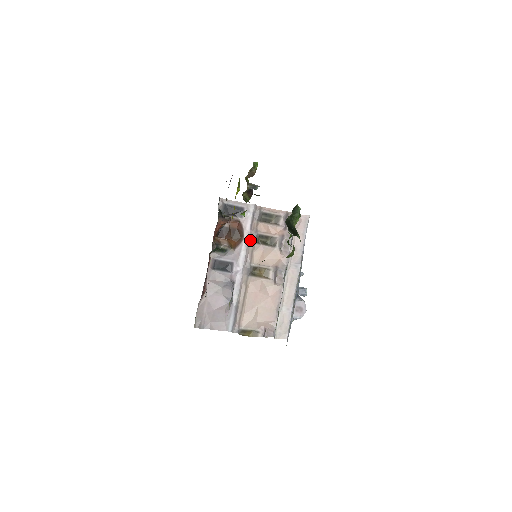
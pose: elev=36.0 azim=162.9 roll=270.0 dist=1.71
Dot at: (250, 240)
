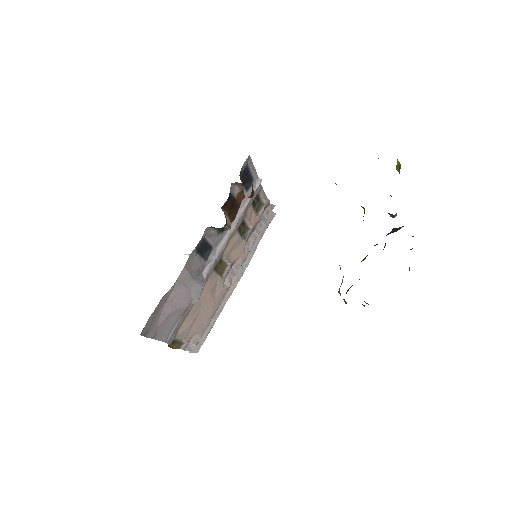
Dot at: (237, 223)
